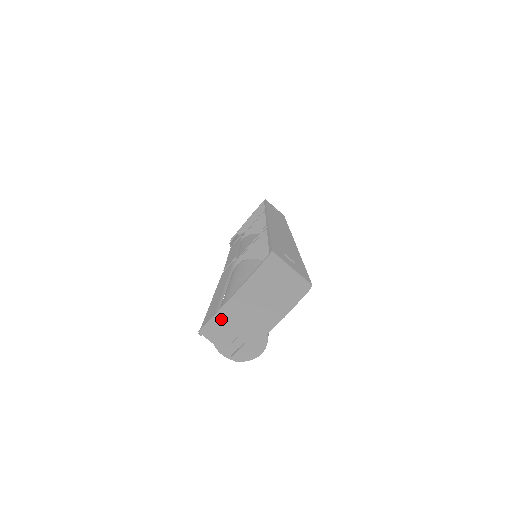
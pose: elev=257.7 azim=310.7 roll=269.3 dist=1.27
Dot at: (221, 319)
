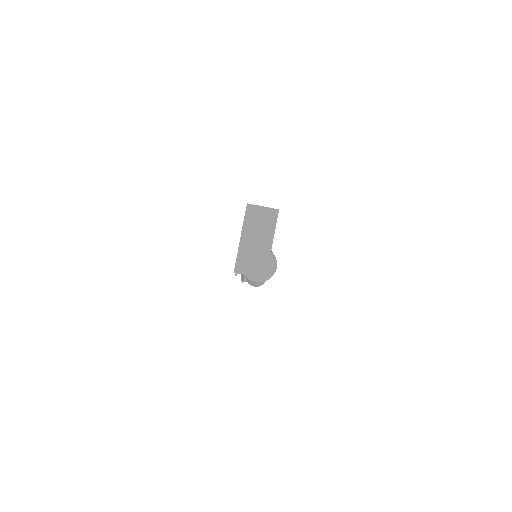
Dot at: (242, 256)
